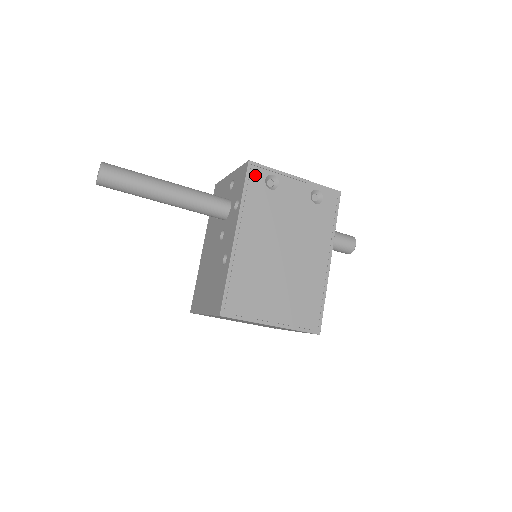
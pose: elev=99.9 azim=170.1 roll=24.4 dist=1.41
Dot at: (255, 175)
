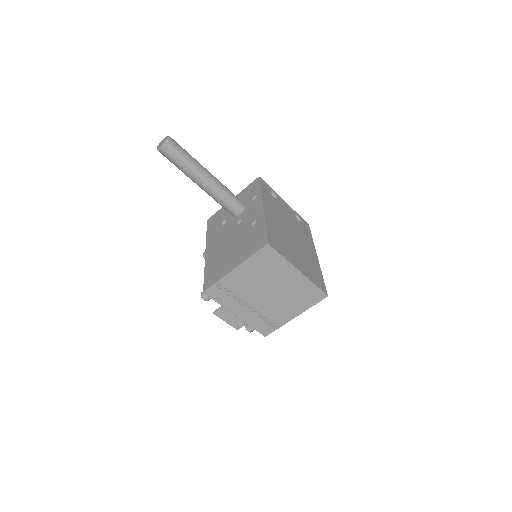
Dot at: (264, 185)
